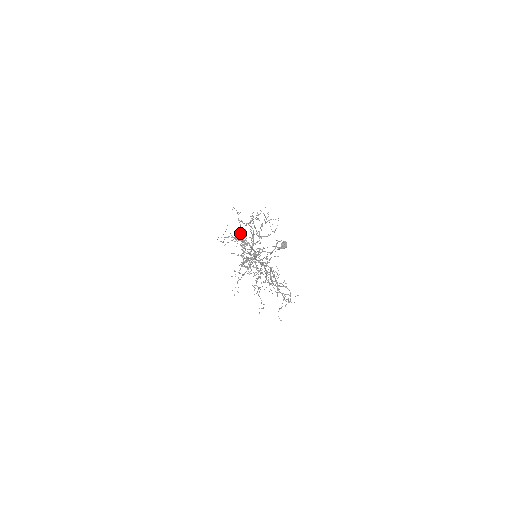
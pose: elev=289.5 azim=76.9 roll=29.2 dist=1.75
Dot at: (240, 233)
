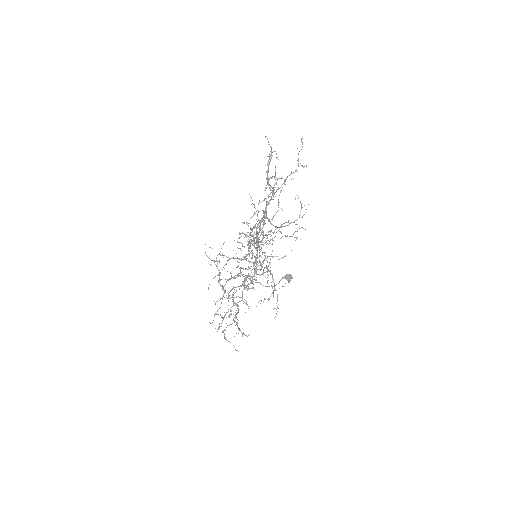
Dot at: occluded
